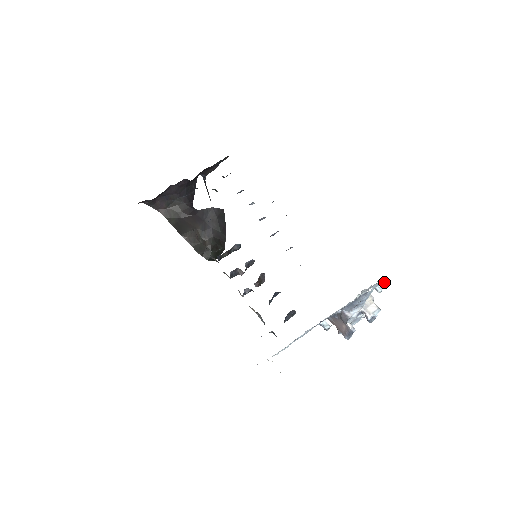
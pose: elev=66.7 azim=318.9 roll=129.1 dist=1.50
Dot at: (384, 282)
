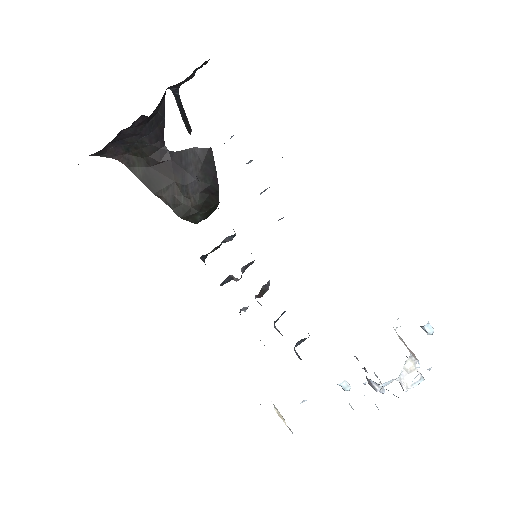
Dot at: occluded
